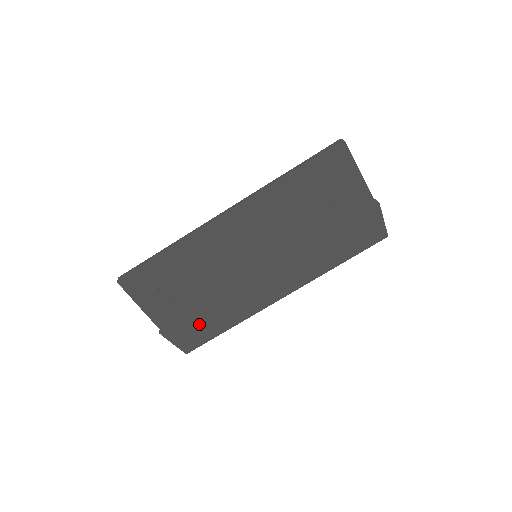
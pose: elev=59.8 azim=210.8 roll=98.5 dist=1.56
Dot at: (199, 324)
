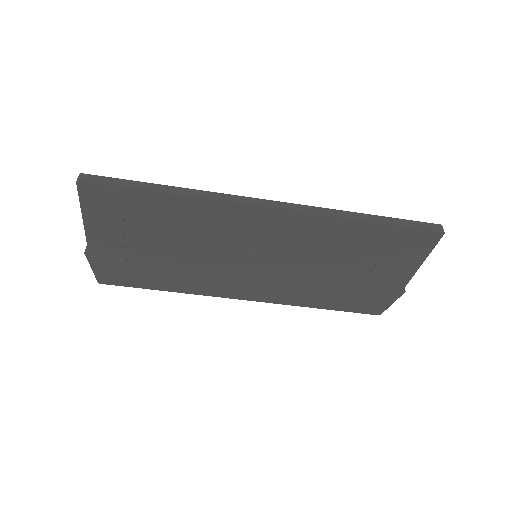
Dot at: (138, 270)
